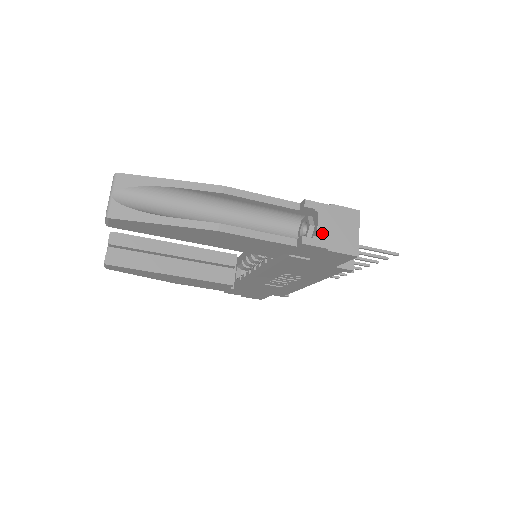
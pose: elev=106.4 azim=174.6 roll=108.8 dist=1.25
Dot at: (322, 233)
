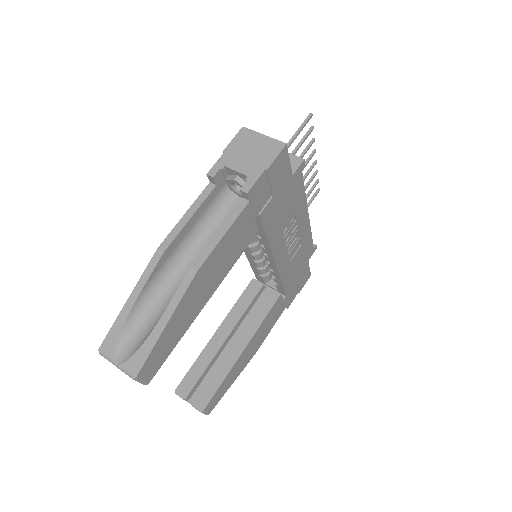
Dot at: (247, 170)
